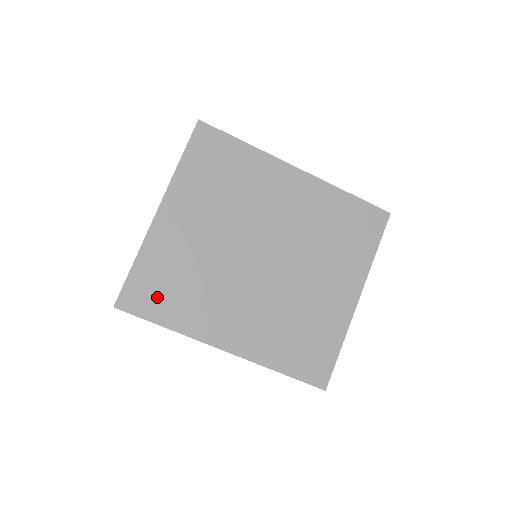
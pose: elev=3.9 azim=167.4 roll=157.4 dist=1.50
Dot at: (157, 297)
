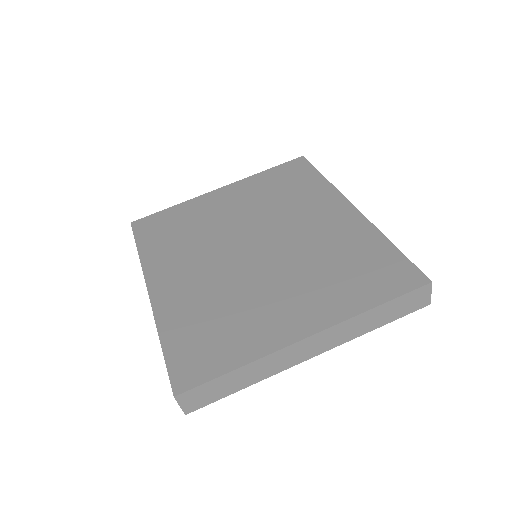
Dot at: (157, 231)
